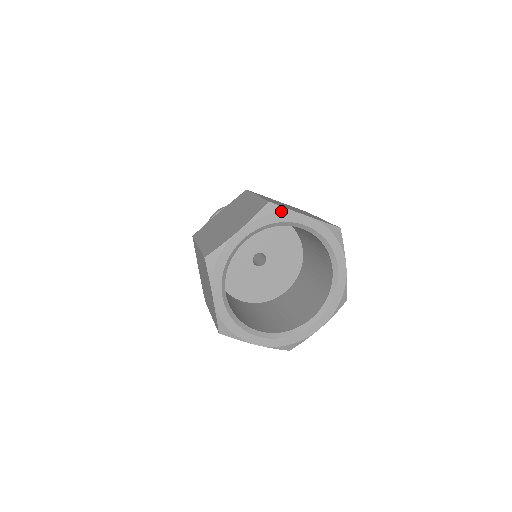
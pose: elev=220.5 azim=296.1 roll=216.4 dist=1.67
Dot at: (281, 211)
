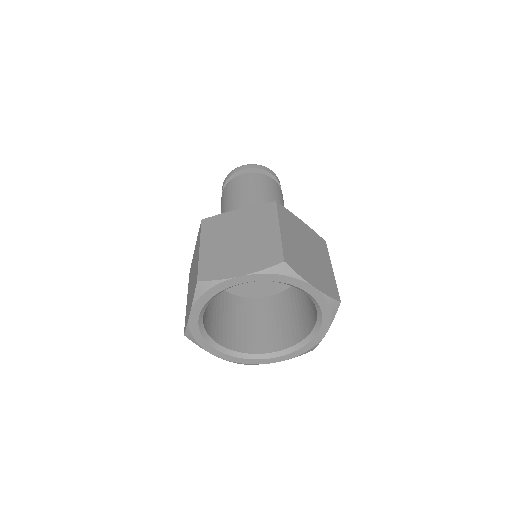
Dot at: (212, 286)
